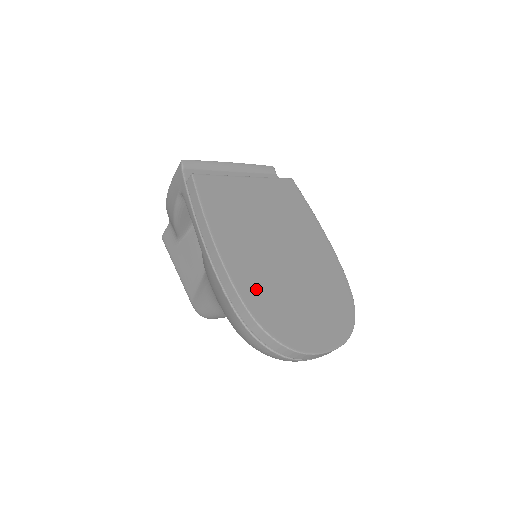
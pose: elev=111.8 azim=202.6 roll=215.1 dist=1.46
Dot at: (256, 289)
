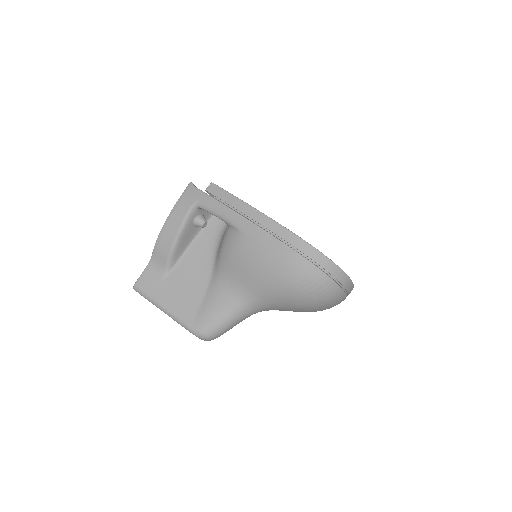
Dot at: occluded
